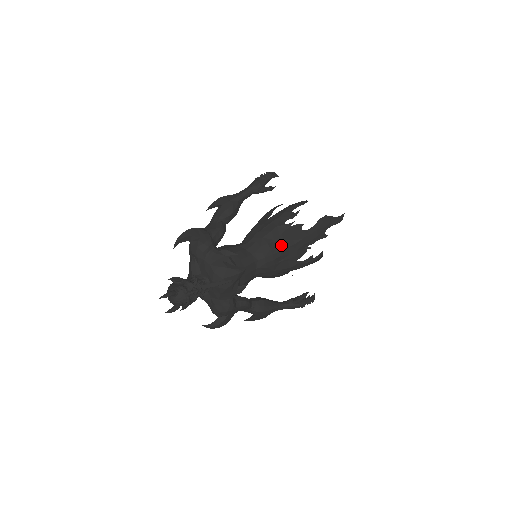
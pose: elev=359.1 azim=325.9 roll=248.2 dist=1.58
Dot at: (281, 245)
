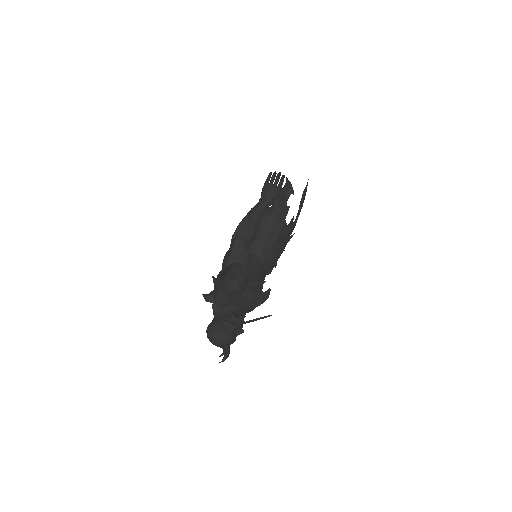
Dot at: (283, 247)
